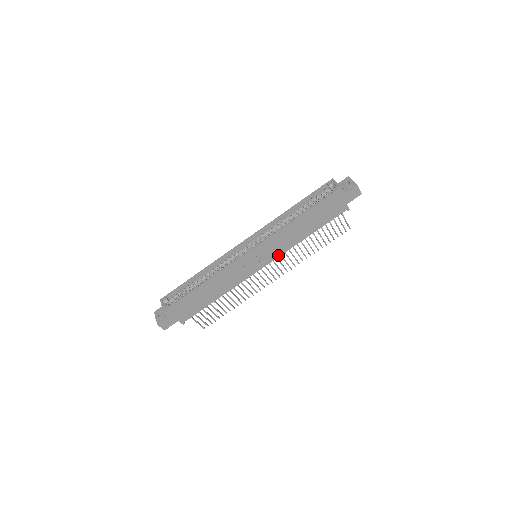
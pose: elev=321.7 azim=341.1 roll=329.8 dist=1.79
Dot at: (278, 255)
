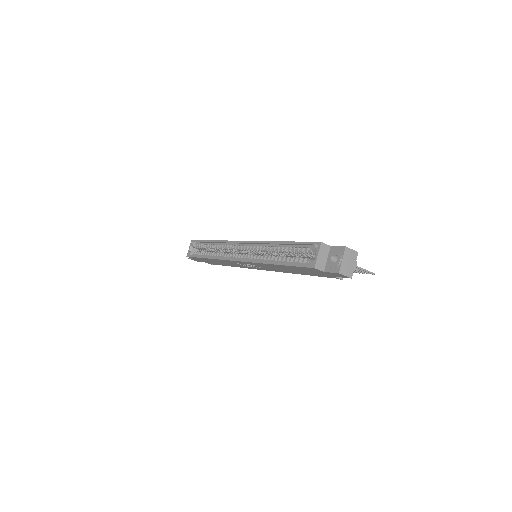
Dot at: (271, 270)
